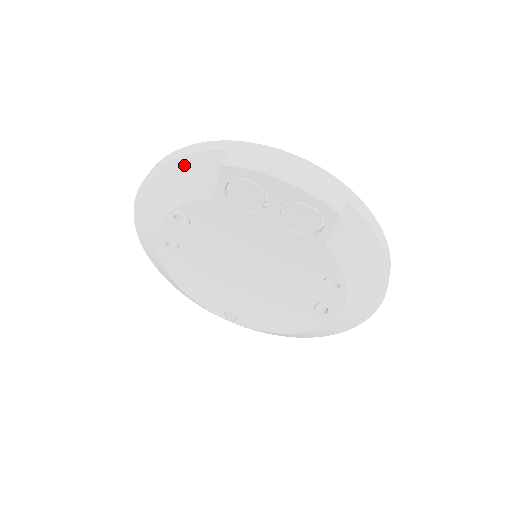
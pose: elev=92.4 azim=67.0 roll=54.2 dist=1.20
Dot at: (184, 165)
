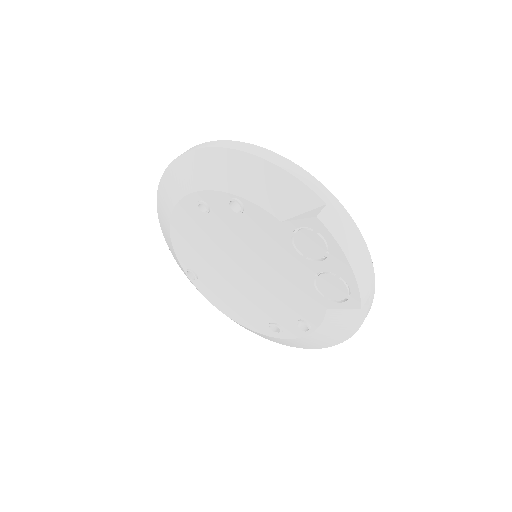
Dot at: (280, 178)
